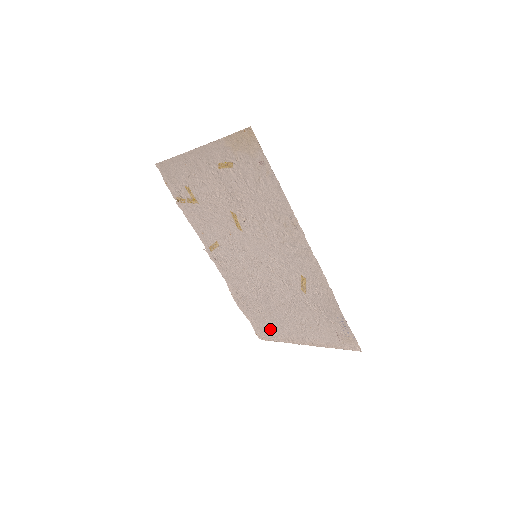
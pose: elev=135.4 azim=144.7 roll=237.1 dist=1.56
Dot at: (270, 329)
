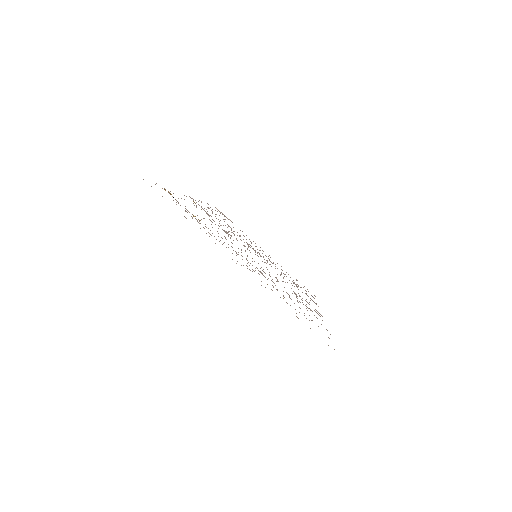
Dot at: occluded
